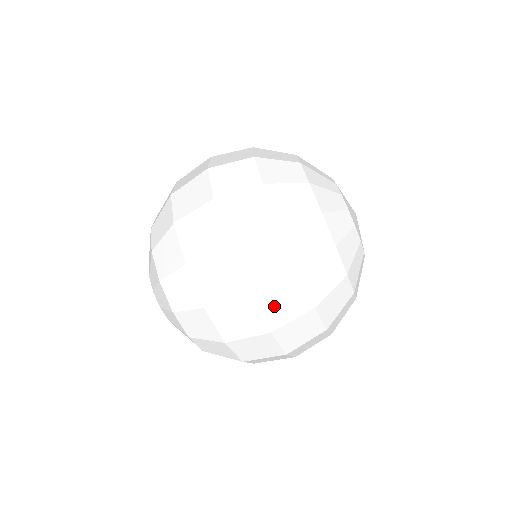
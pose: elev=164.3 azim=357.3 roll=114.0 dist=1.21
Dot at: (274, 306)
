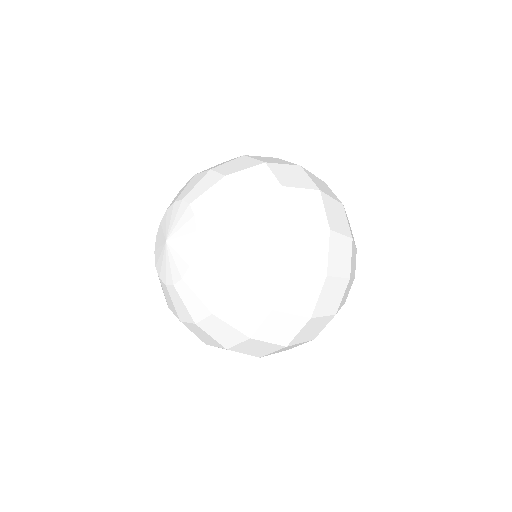
Dot at: occluded
